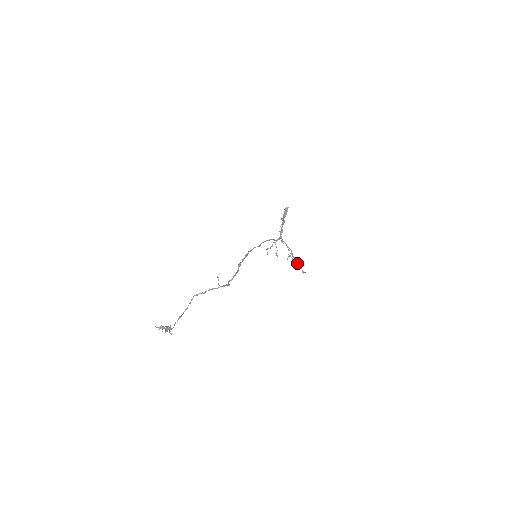
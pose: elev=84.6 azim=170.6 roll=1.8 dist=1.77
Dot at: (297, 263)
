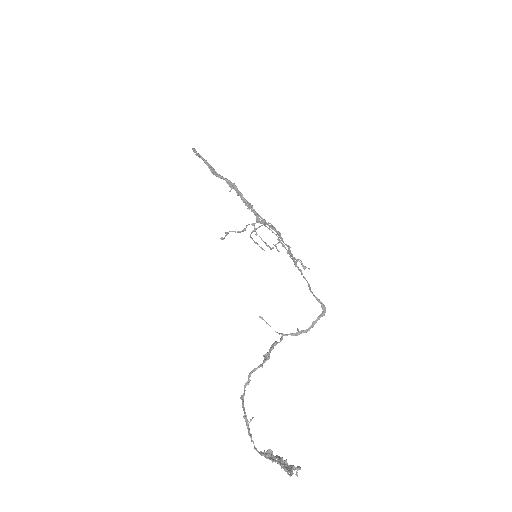
Dot at: (262, 248)
